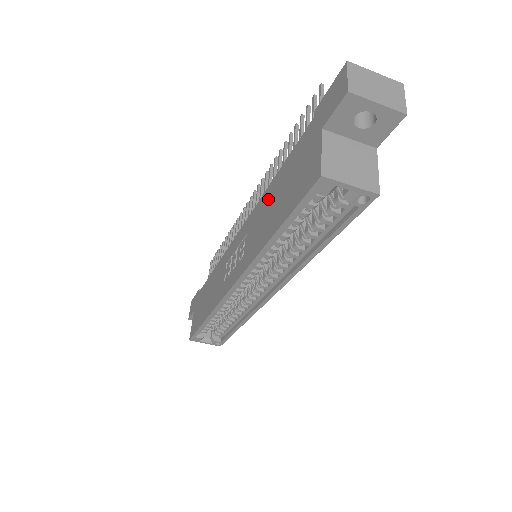
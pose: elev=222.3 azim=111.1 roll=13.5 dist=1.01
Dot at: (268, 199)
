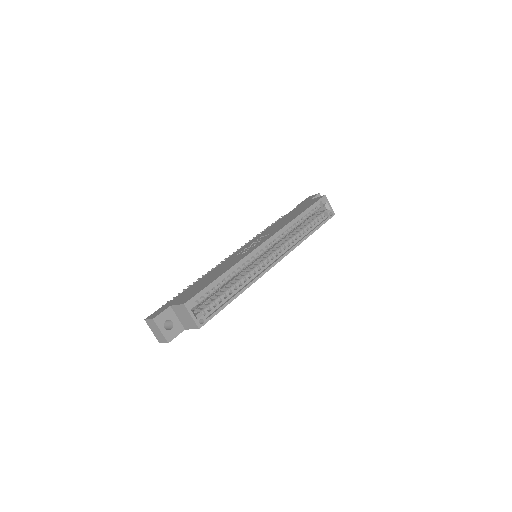
Dot at: (278, 223)
